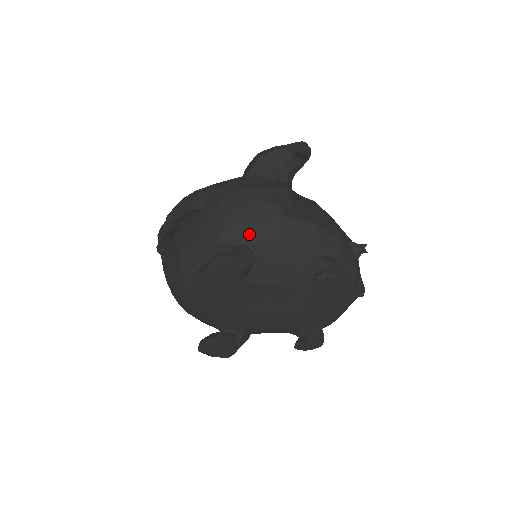
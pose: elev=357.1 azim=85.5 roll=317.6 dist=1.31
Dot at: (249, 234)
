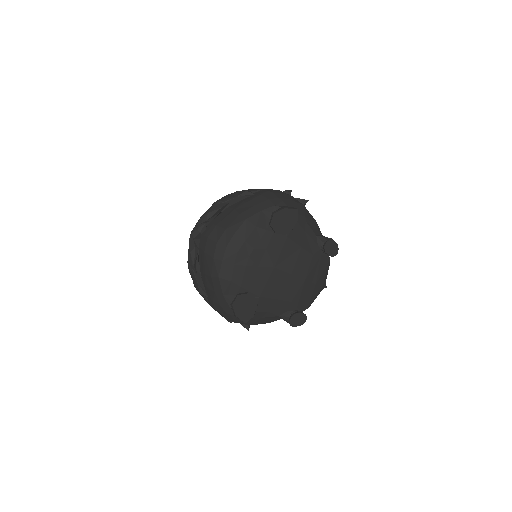
Dot at: occluded
